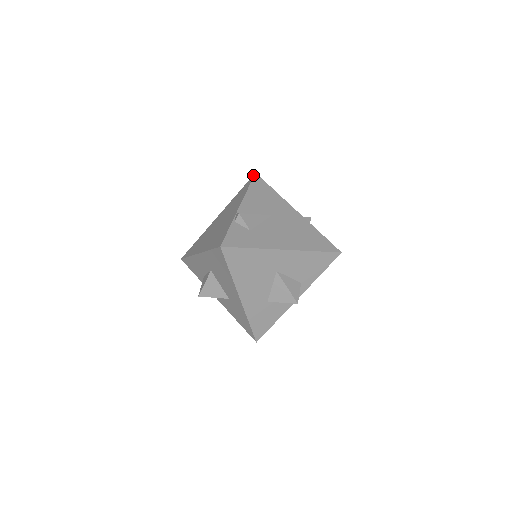
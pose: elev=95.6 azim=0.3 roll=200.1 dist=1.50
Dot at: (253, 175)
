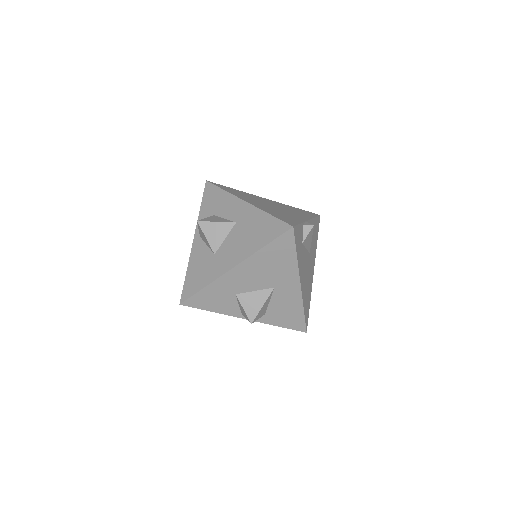
Dot at: occluded
